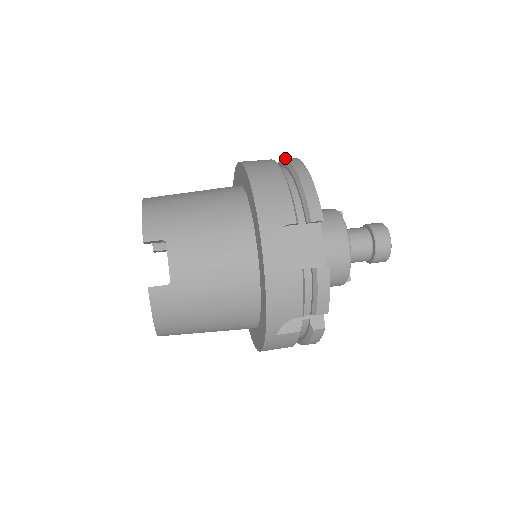
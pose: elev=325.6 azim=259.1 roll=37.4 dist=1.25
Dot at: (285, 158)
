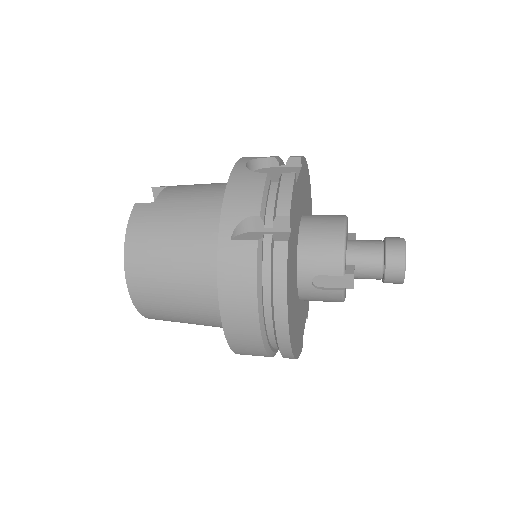
Dot at: occluded
